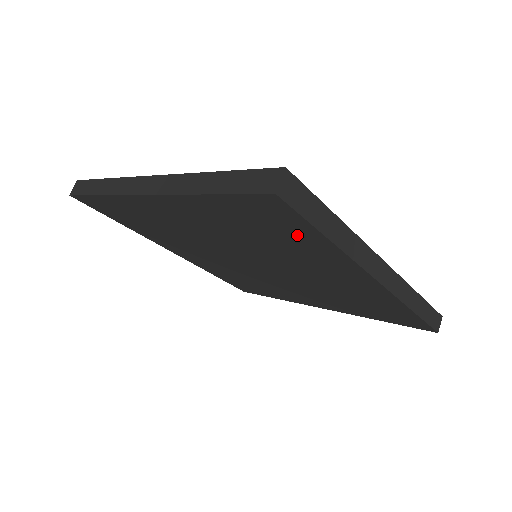
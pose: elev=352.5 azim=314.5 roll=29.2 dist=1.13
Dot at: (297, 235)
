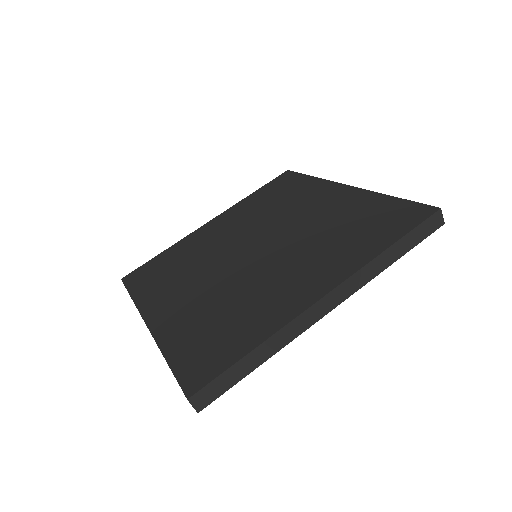
Dot at: occluded
